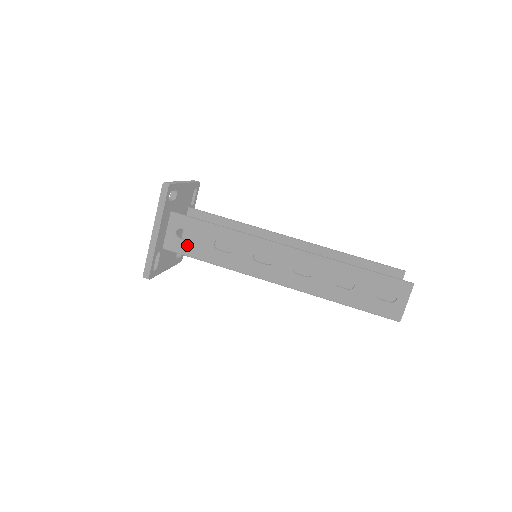
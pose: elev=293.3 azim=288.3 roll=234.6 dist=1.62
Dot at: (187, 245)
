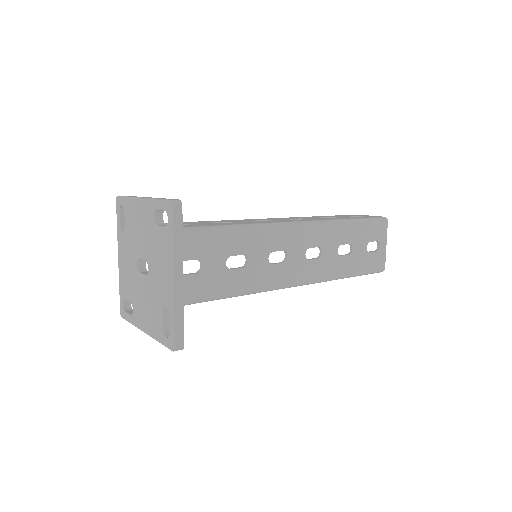
Dot at: occluded
